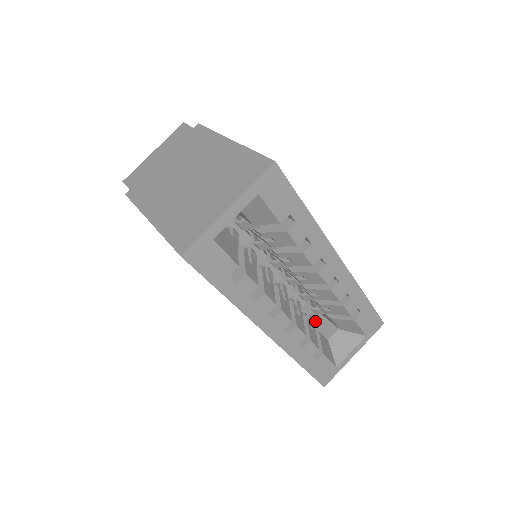
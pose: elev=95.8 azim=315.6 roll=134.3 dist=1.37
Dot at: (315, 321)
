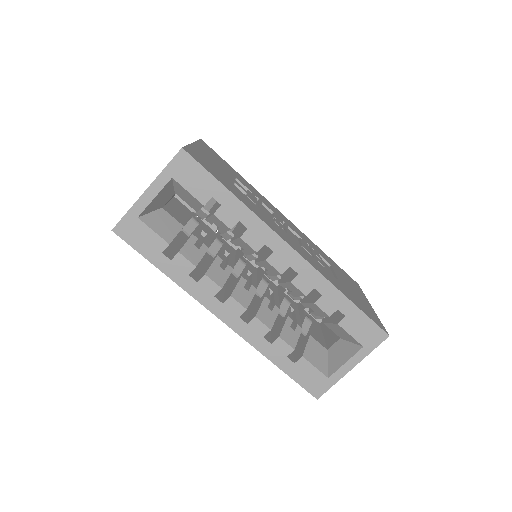
Dot at: (328, 331)
